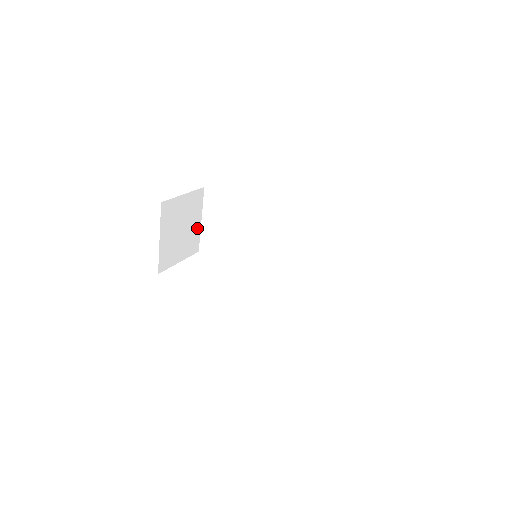
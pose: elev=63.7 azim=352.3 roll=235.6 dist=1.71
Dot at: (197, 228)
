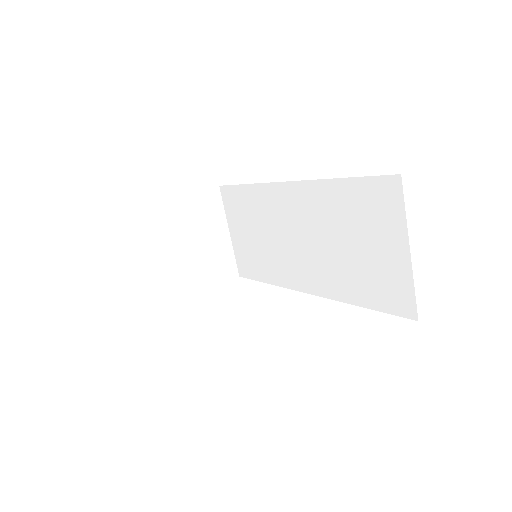
Dot at: (224, 243)
